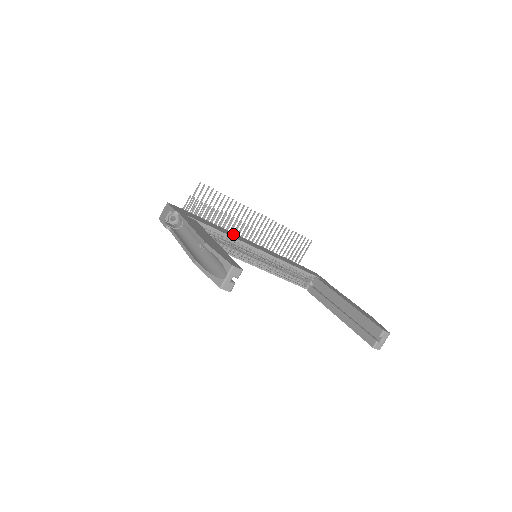
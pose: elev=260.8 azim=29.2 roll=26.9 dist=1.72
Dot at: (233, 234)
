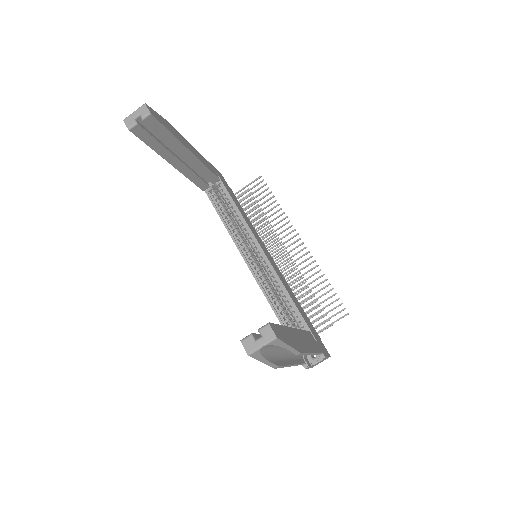
Dot at: (256, 233)
